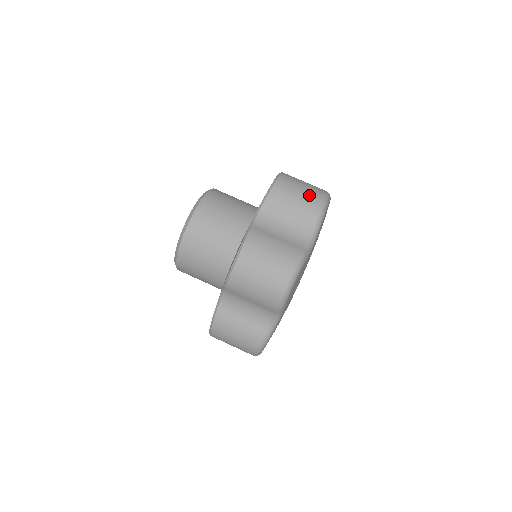
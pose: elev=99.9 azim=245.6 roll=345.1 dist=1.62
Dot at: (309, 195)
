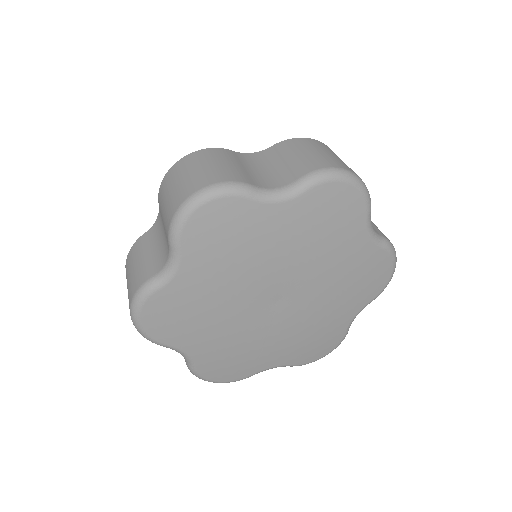
Dot at: occluded
